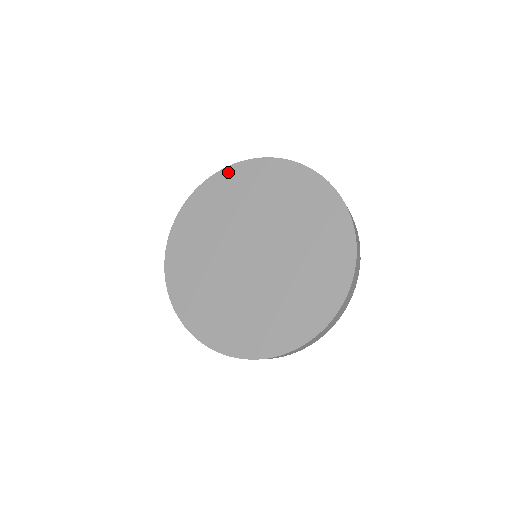
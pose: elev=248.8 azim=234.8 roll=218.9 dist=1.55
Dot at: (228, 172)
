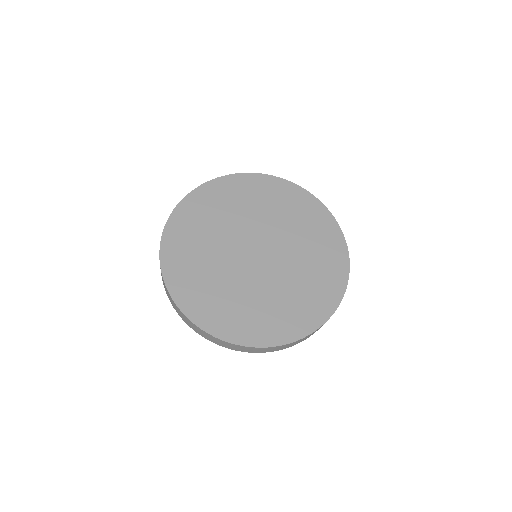
Dot at: (203, 190)
